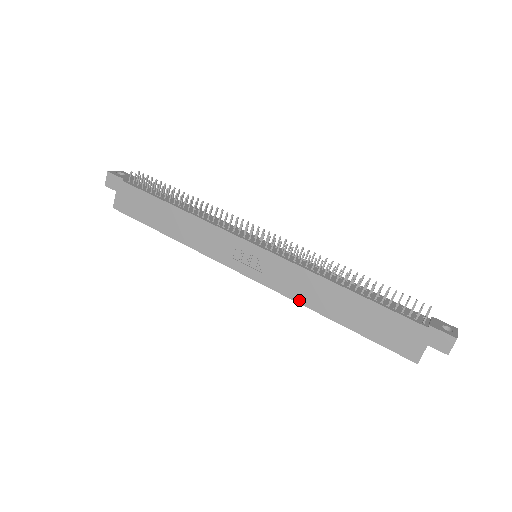
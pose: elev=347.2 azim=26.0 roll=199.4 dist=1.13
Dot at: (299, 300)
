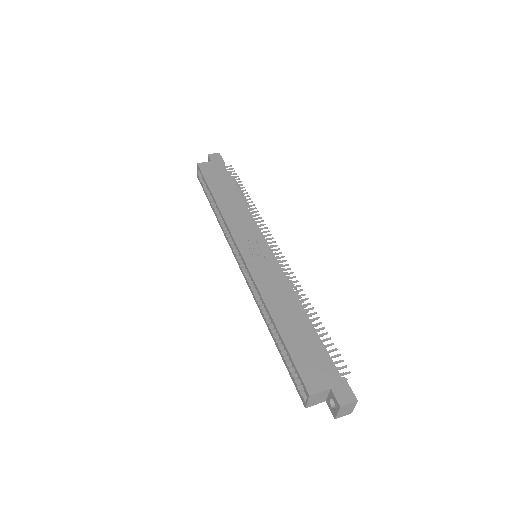
Dot at: (263, 292)
